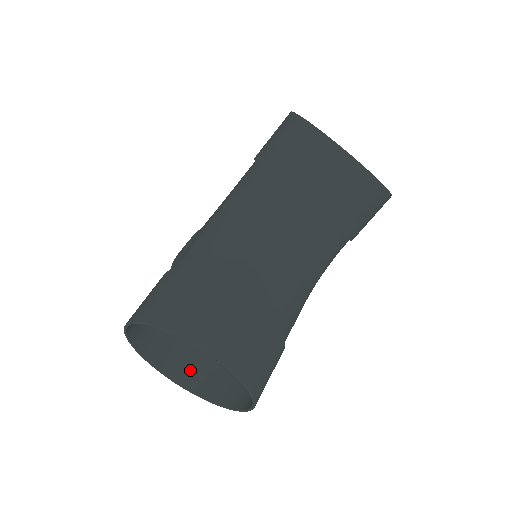
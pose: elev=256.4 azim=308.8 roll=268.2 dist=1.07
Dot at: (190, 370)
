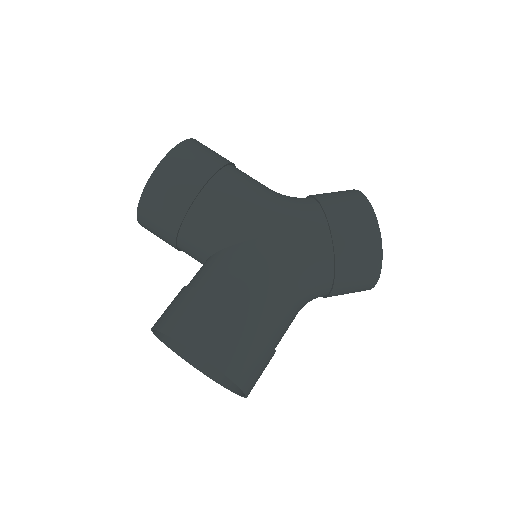
Dot at: occluded
